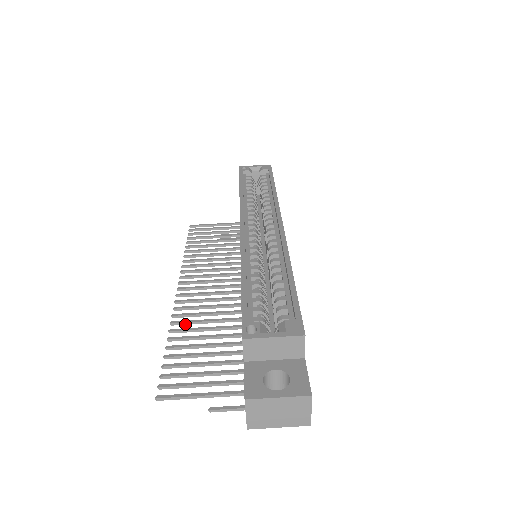
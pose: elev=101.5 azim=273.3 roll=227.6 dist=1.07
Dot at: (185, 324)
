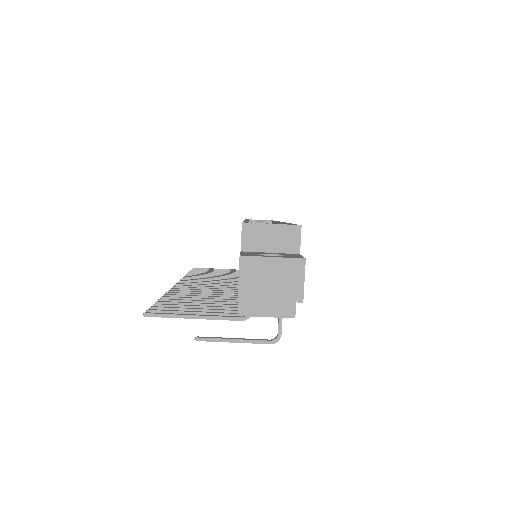
Dot at: occluded
